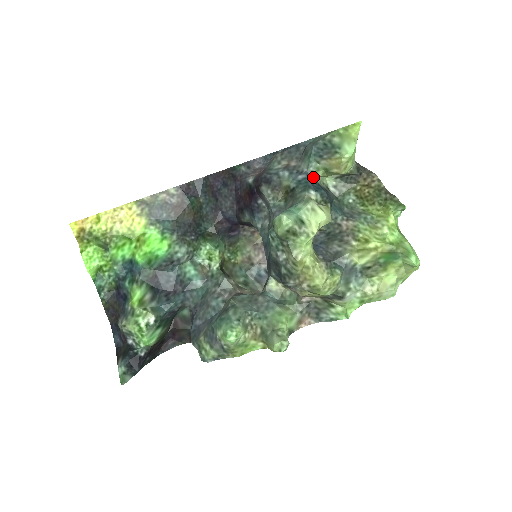
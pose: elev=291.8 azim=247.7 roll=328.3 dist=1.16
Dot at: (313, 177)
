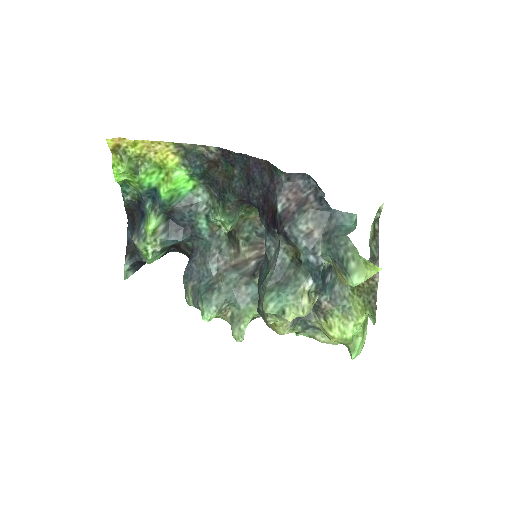
Dot at: (321, 266)
